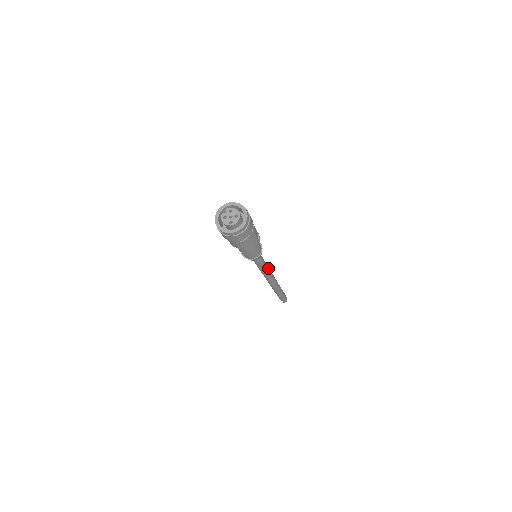
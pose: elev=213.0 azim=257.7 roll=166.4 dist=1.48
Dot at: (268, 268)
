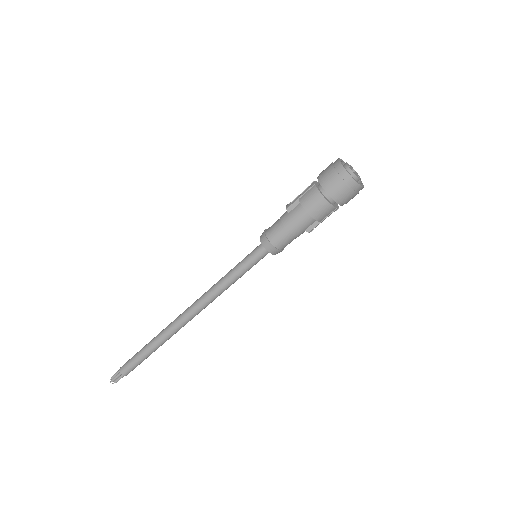
Dot at: occluded
